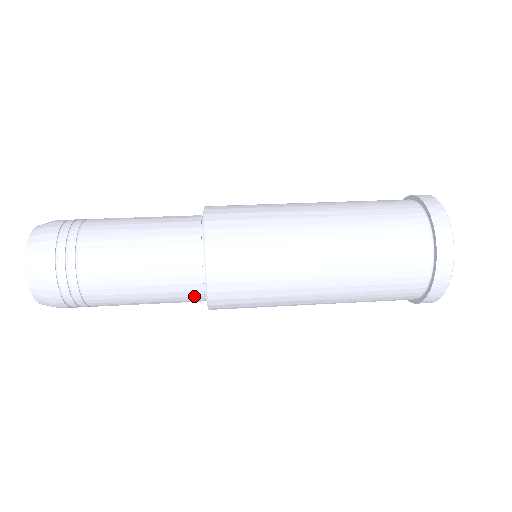
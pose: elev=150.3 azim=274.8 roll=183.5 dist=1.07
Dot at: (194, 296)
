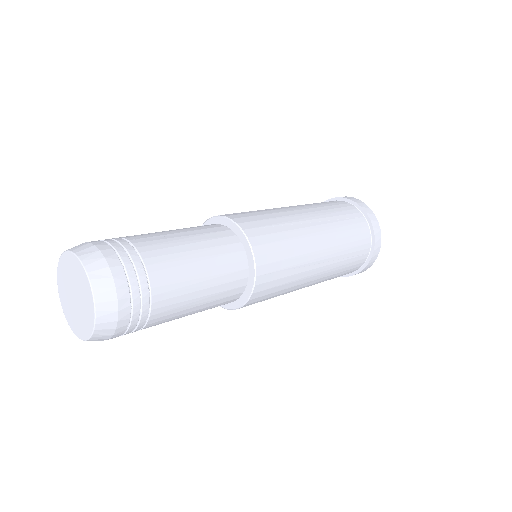
Dot at: occluded
